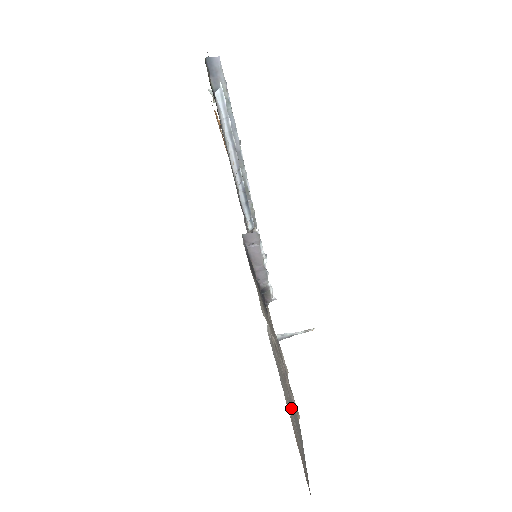
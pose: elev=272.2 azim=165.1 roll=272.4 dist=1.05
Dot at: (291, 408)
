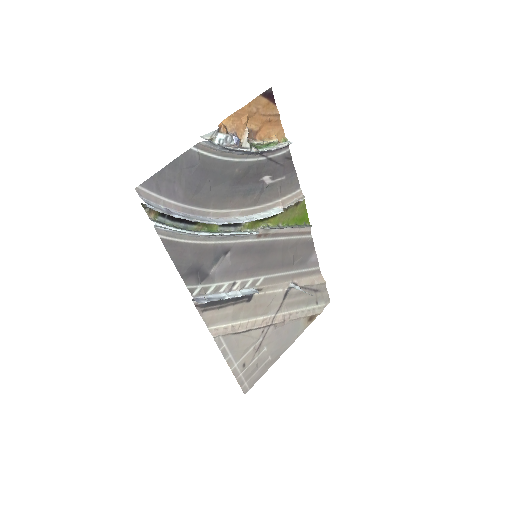
Dot at: (258, 348)
